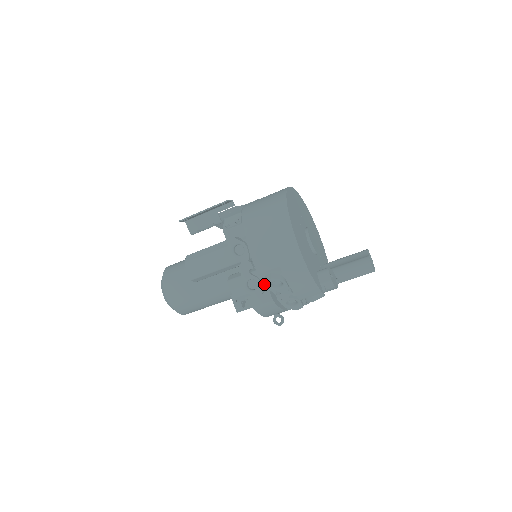
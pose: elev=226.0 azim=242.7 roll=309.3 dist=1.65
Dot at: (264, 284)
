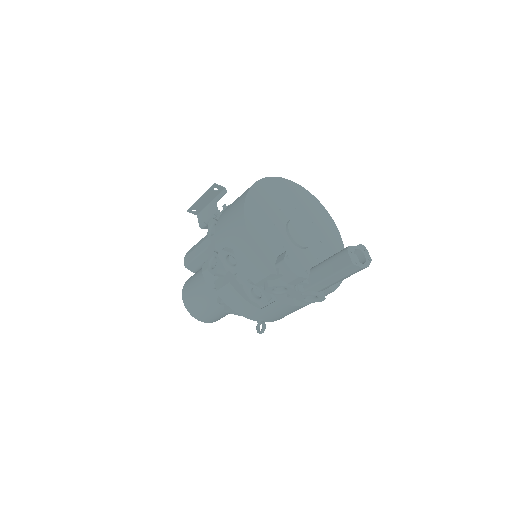
Dot at: occluded
